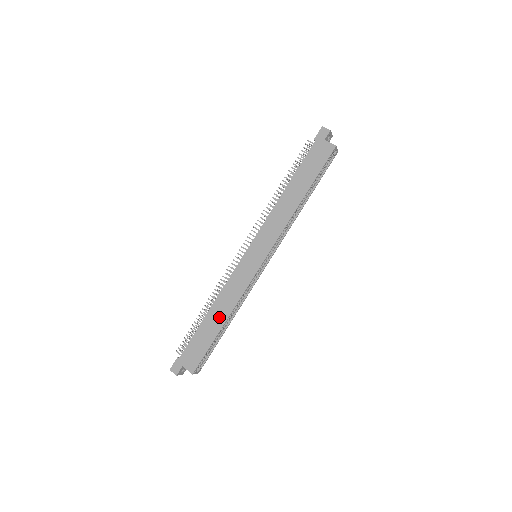
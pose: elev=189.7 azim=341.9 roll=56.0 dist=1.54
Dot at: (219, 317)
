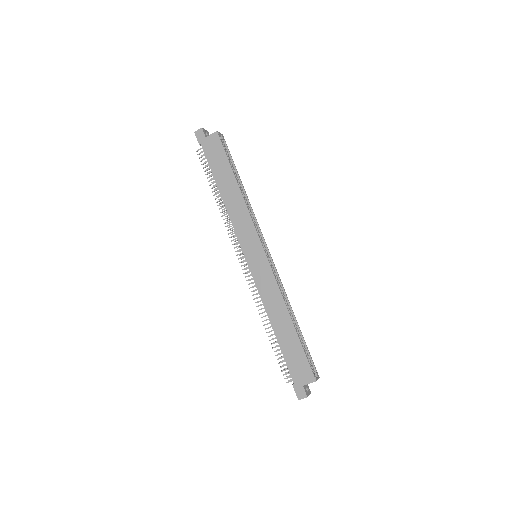
Dot at: (284, 322)
